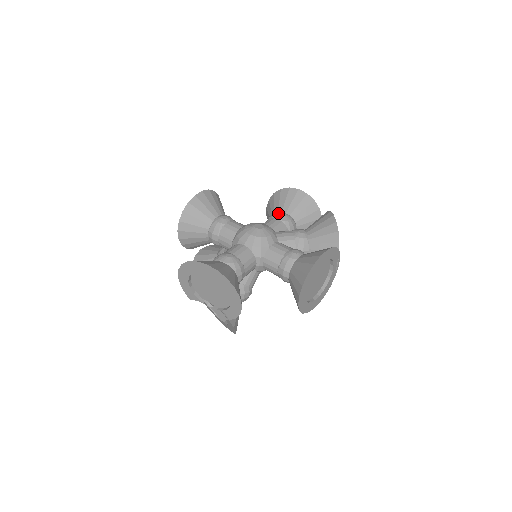
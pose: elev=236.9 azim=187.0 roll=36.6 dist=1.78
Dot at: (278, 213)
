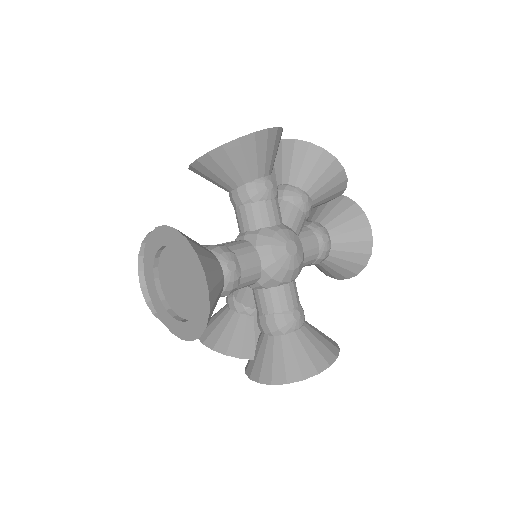
Dot at: (262, 187)
